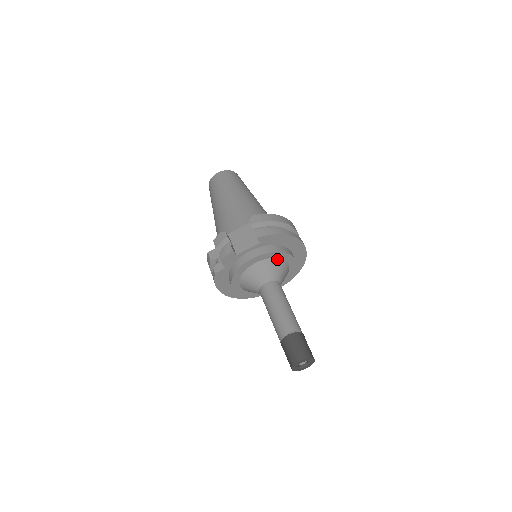
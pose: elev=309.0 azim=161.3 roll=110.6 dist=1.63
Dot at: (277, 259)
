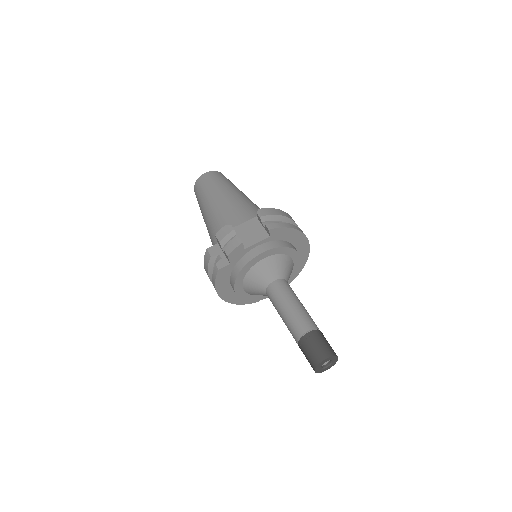
Dot at: (285, 256)
